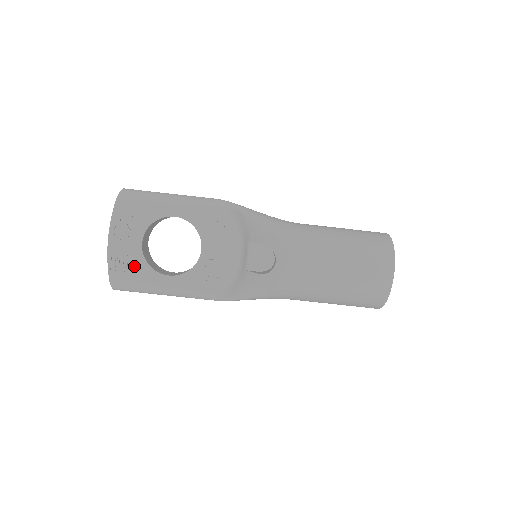
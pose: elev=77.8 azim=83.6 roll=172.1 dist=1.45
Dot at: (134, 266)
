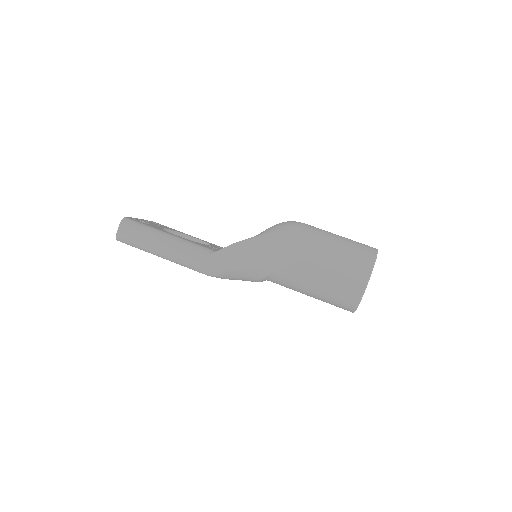
Dot at: (150, 225)
